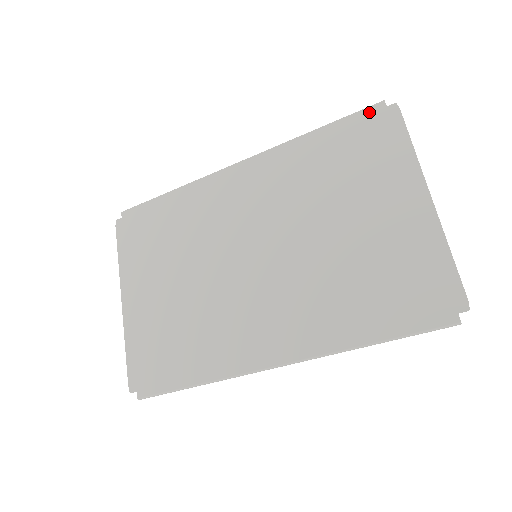
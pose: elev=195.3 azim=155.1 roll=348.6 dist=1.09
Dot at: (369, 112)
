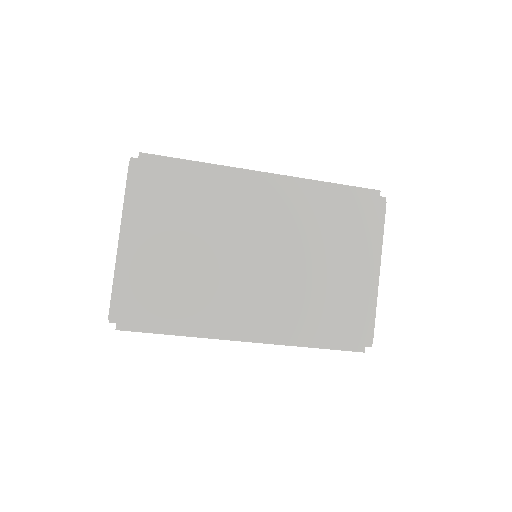
Dot at: (369, 193)
